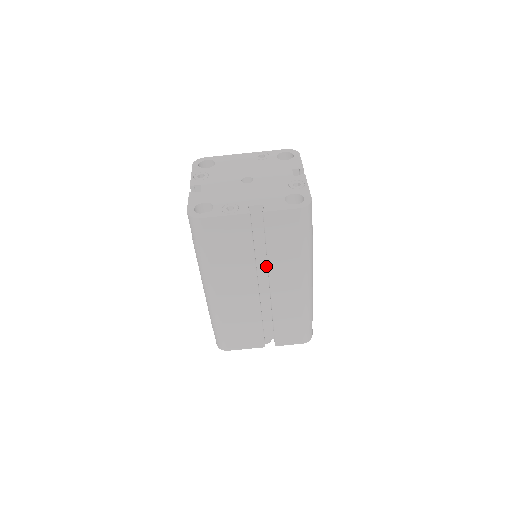
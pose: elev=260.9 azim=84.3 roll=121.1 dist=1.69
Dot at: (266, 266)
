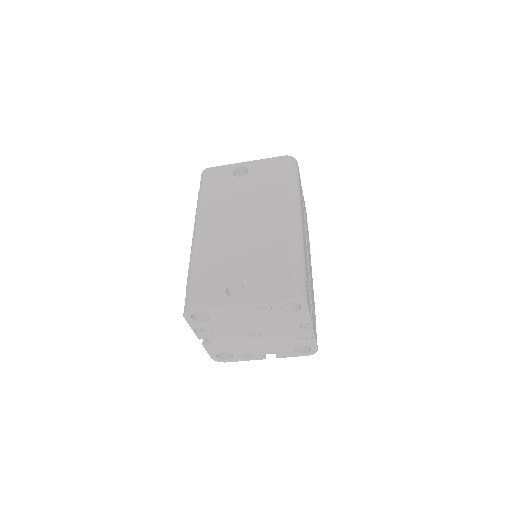
Dot at: occluded
